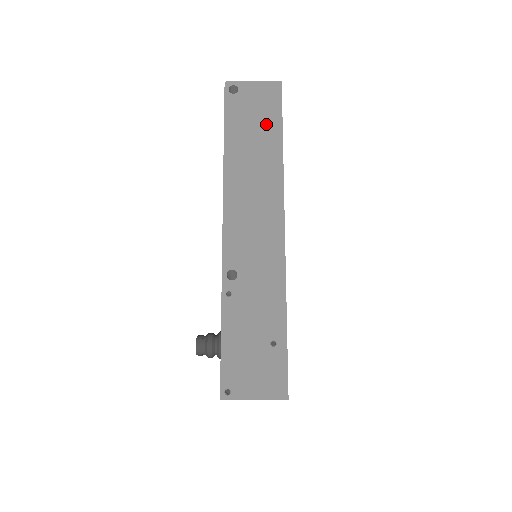
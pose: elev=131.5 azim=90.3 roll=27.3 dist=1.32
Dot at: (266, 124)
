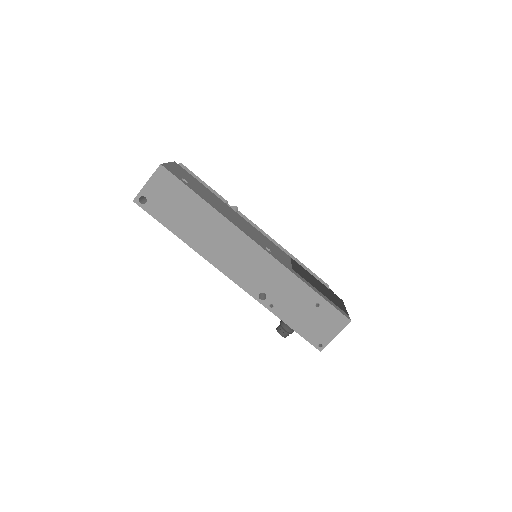
Dot at: (184, 200)
